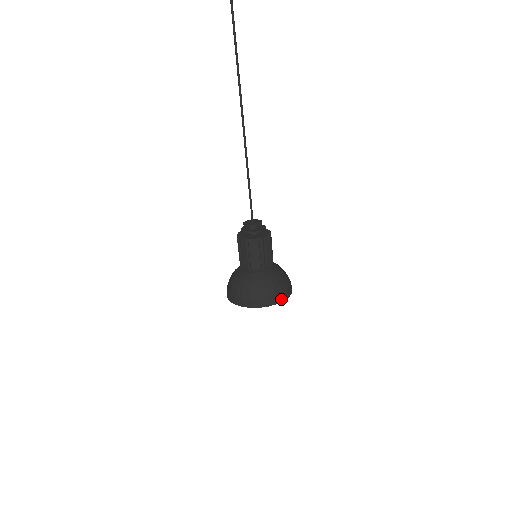
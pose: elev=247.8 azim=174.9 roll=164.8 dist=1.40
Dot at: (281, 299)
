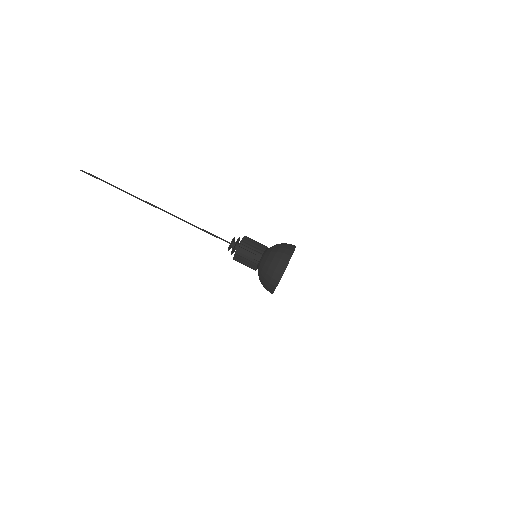
Dot at: (294, 245)
